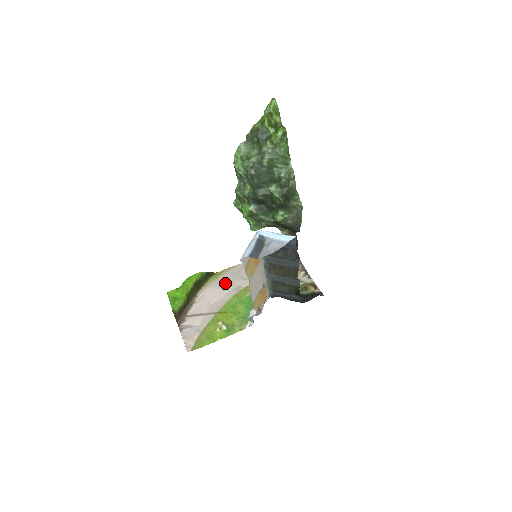
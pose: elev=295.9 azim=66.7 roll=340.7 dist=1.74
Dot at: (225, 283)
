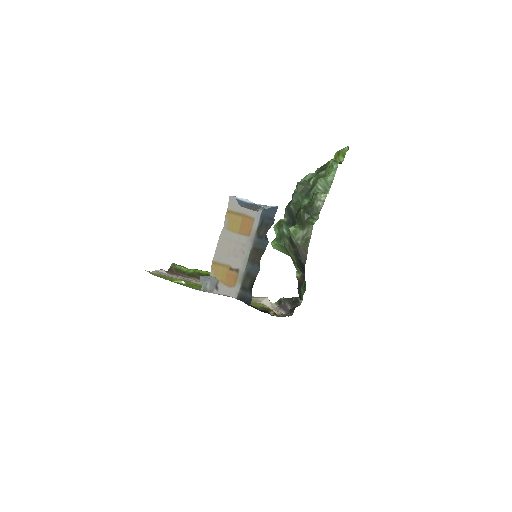
Dot at: occluded
